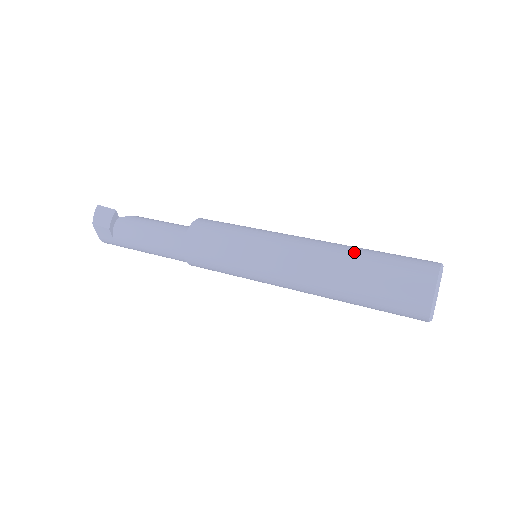
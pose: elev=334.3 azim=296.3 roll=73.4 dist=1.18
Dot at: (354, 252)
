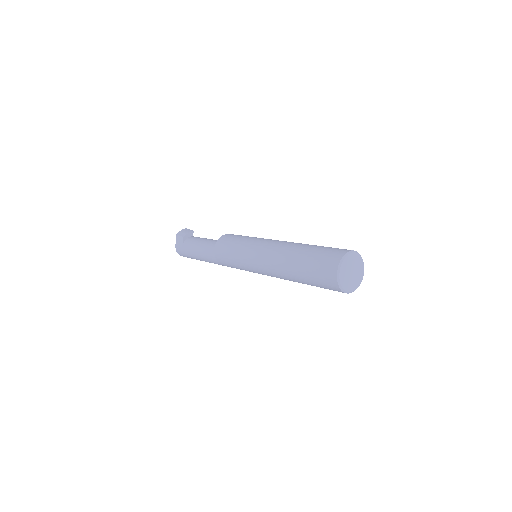
Dot at: occluded
